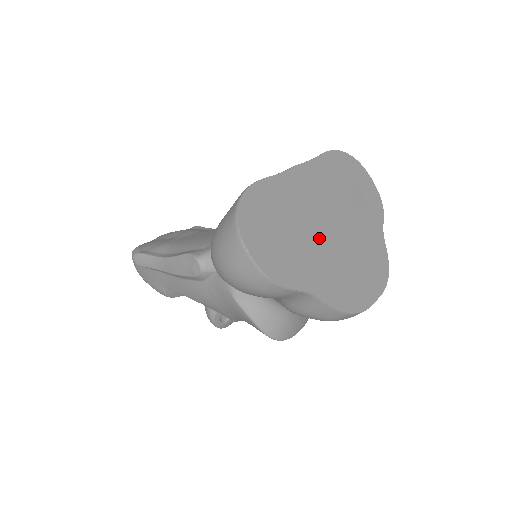
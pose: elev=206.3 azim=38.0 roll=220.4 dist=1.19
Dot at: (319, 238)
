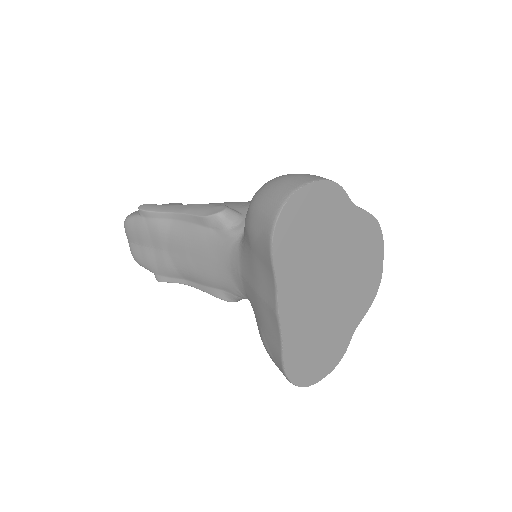
Dot at: (332, 308)
